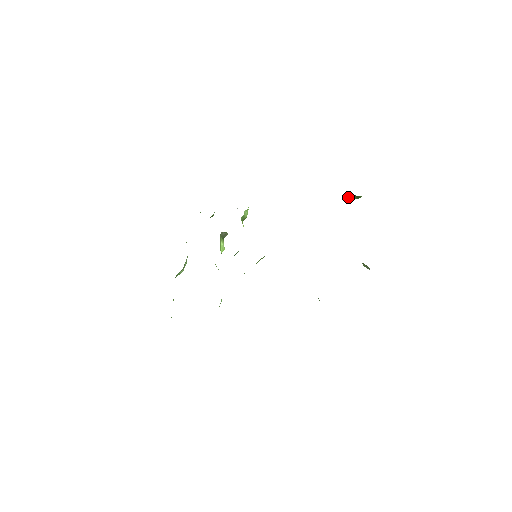
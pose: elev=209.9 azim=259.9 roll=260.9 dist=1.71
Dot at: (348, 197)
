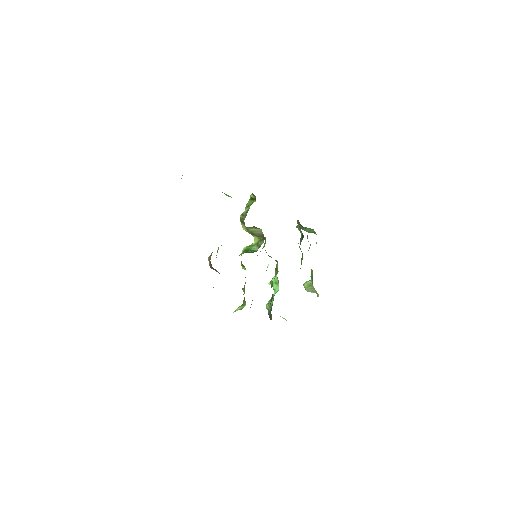
Dot at: (301, 228)
